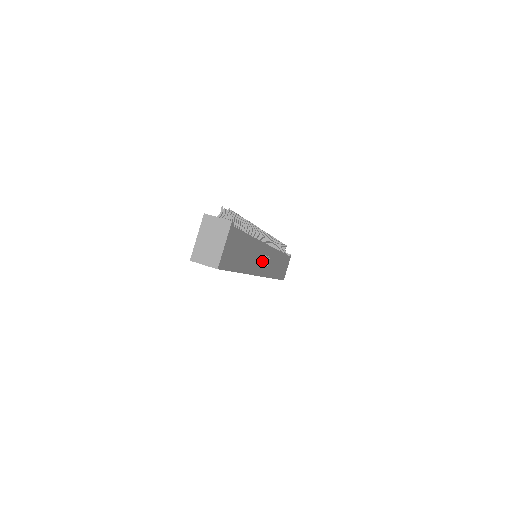
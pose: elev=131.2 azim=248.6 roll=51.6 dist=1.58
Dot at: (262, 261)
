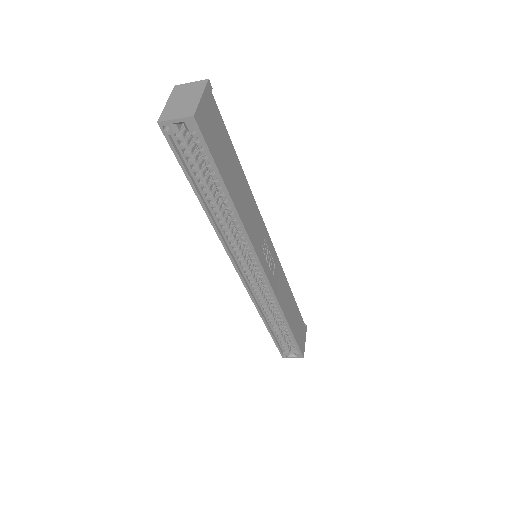
Dot at: (264, 249)
